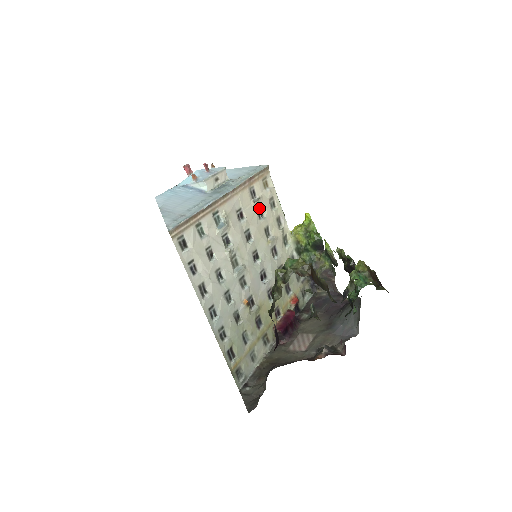
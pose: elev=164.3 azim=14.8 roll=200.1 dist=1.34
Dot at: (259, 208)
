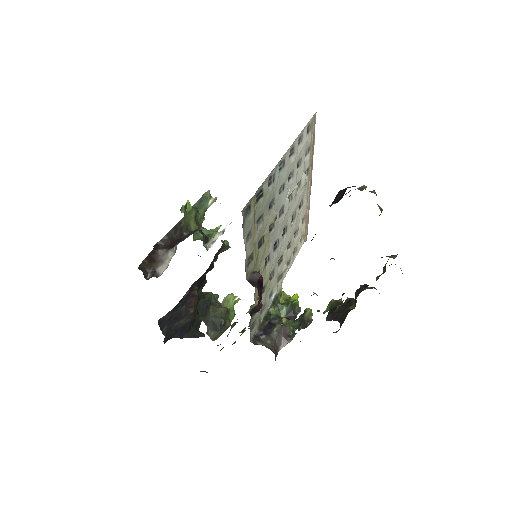
Dot at: (297, 232)
